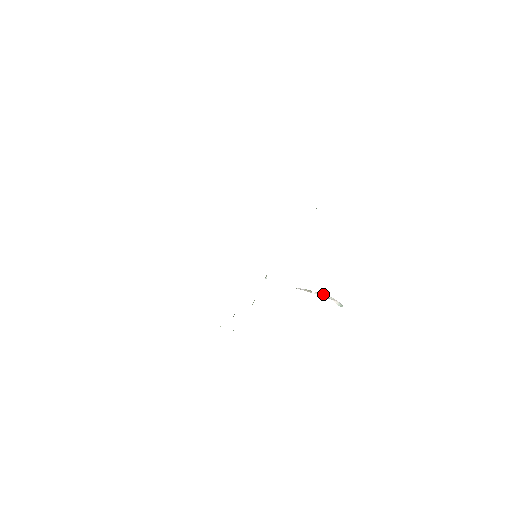
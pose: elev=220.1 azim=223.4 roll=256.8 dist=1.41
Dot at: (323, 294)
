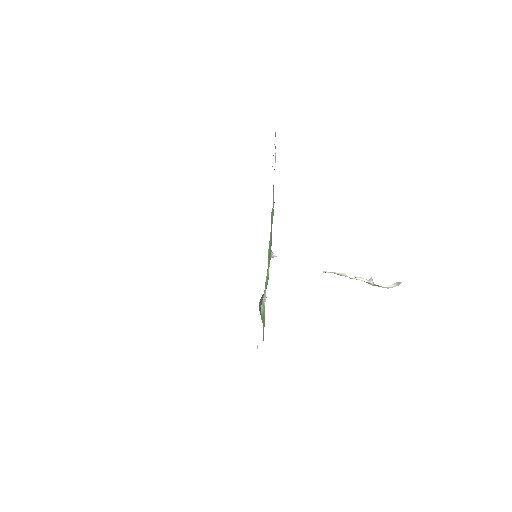
Dot at: (366, 279)
